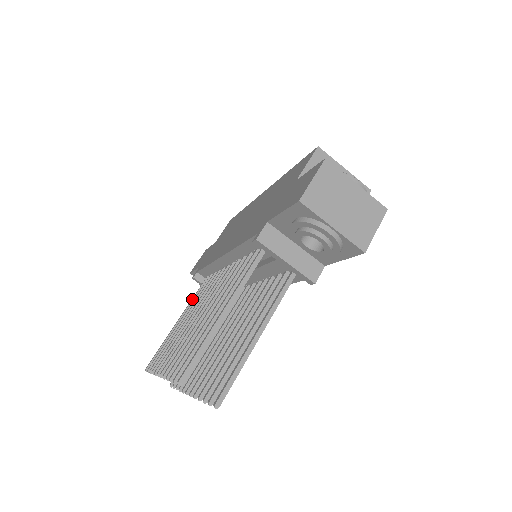
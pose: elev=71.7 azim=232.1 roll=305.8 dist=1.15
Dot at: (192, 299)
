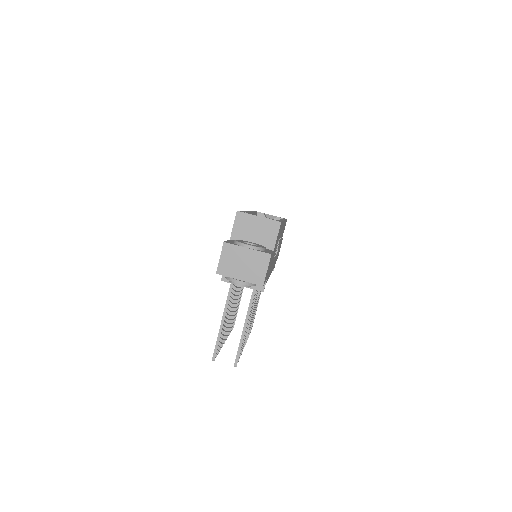
Dot at: occluded
